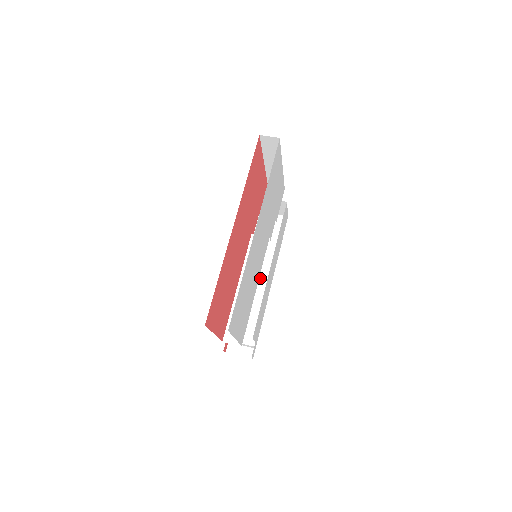
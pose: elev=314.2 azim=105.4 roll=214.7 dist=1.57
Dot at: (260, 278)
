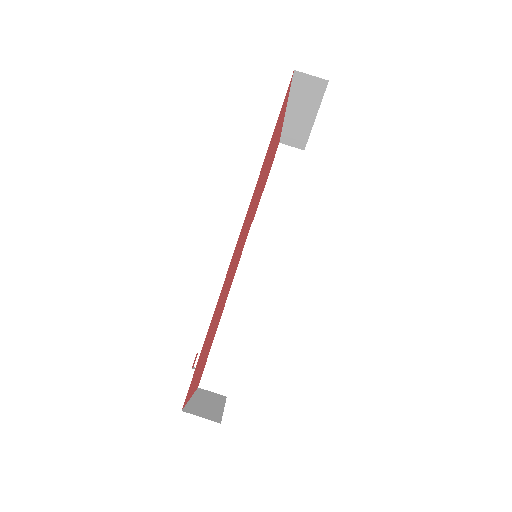
Dot at: occluded
